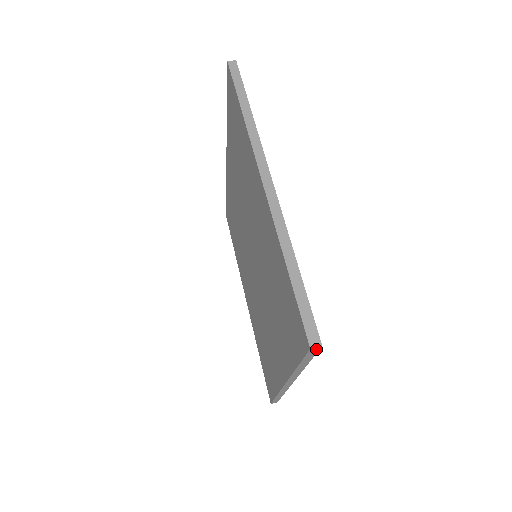
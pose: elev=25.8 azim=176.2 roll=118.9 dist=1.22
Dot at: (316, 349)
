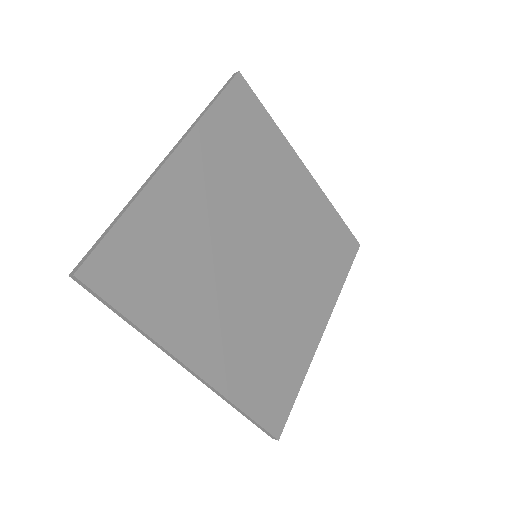
Dot at: (79, 281)
